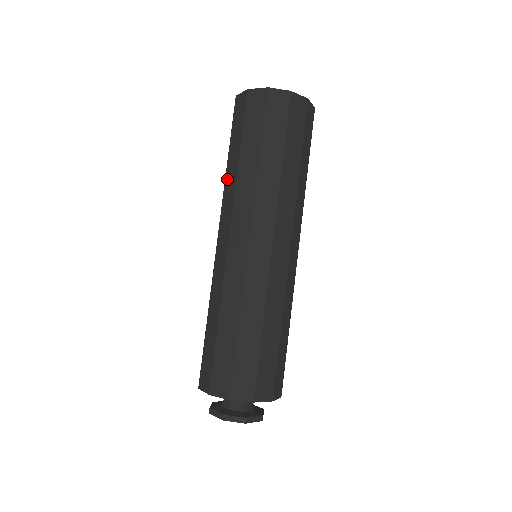
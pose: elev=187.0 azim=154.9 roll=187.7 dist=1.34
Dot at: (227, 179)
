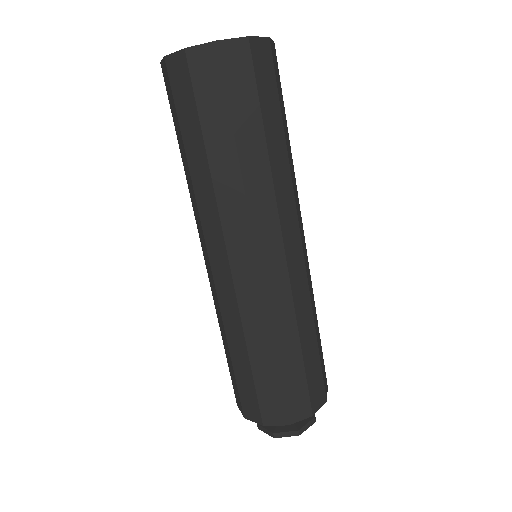
Dot at: occluded
